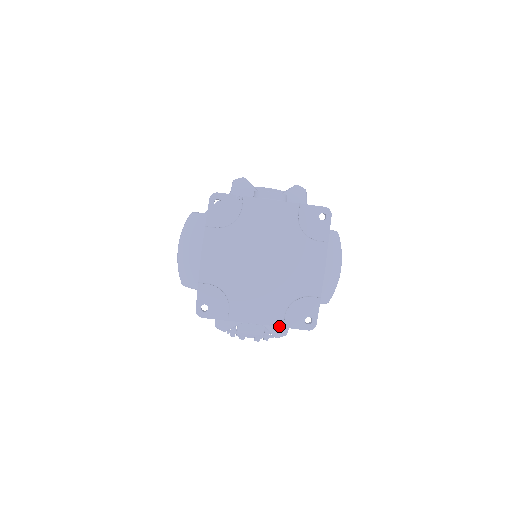
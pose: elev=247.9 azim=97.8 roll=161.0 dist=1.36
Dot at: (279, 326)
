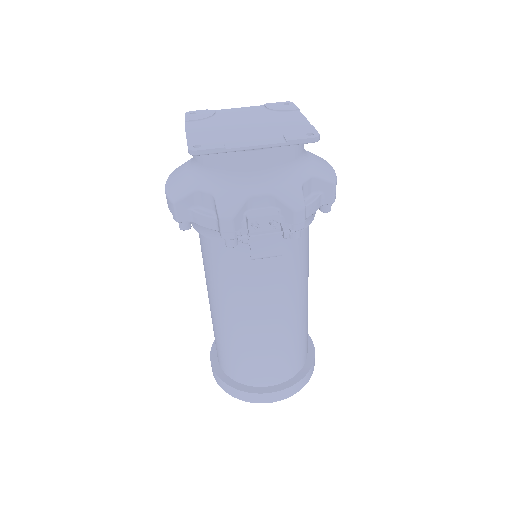
Dot at: (282, 143)
